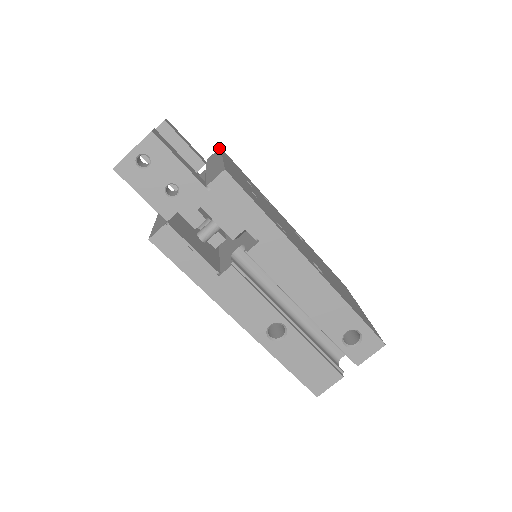
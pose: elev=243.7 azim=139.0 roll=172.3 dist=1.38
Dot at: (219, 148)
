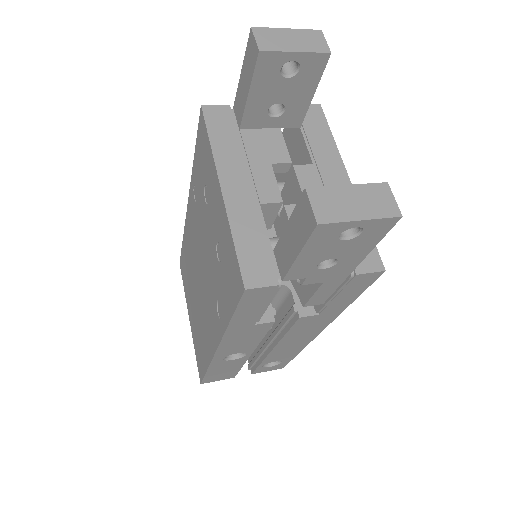
Dot at: (320, 107)
